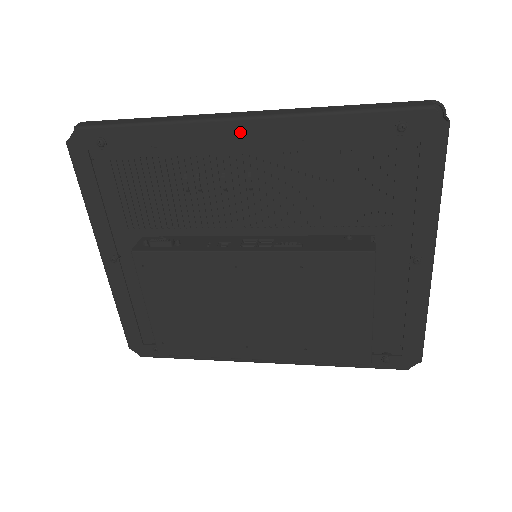
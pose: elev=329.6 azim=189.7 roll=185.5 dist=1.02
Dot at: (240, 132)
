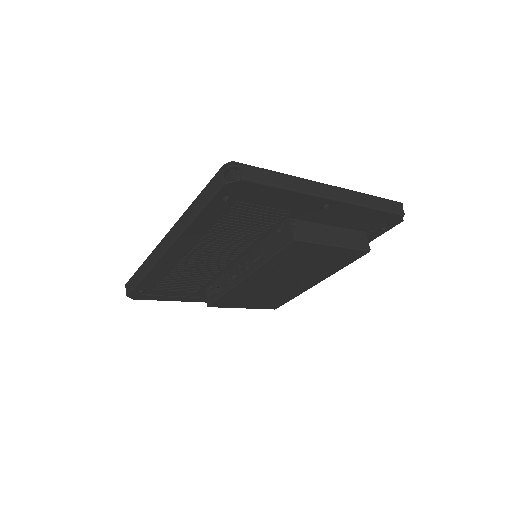
Dot at: (174, 253)
